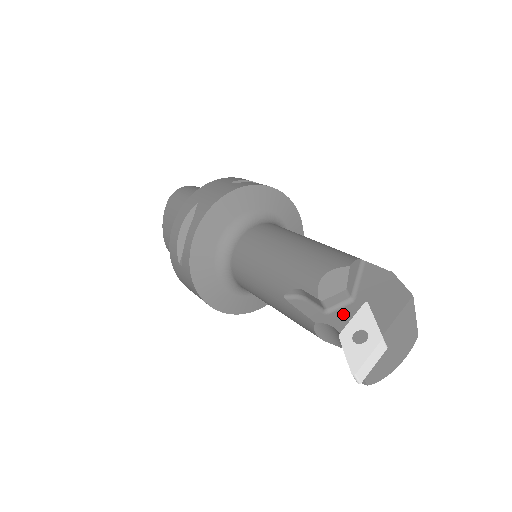
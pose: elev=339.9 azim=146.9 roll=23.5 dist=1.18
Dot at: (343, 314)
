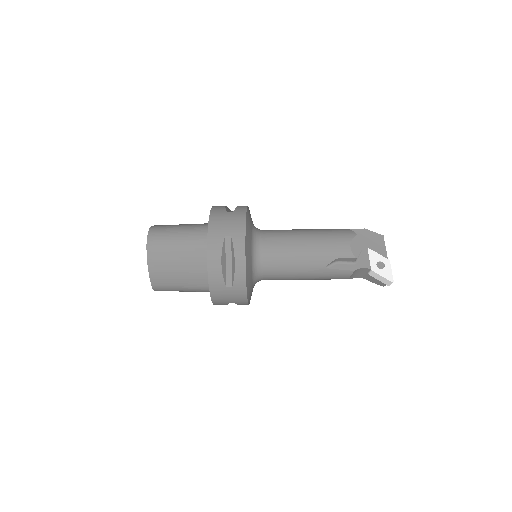
Dot at: (363, 259)
